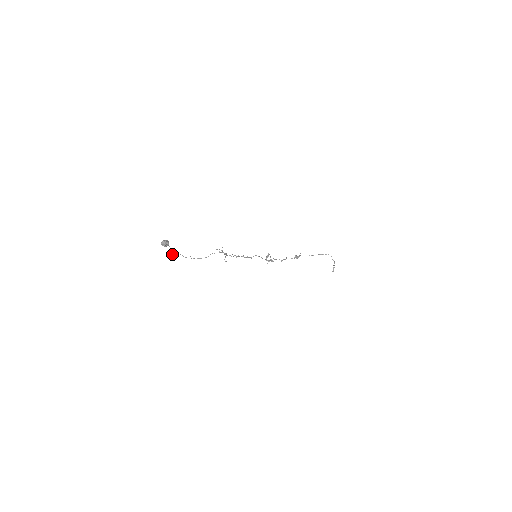
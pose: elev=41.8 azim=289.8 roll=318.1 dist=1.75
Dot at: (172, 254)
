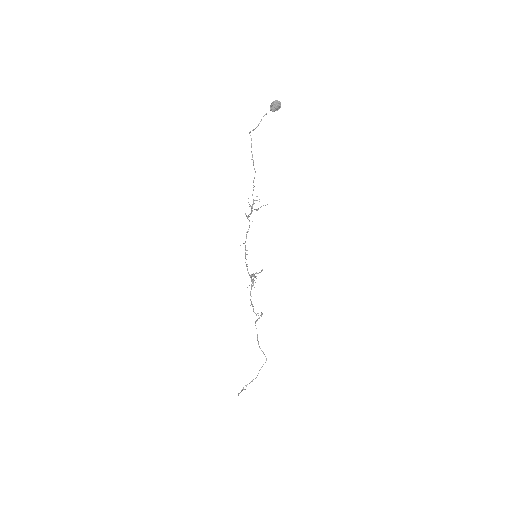
Dot at: occluded
